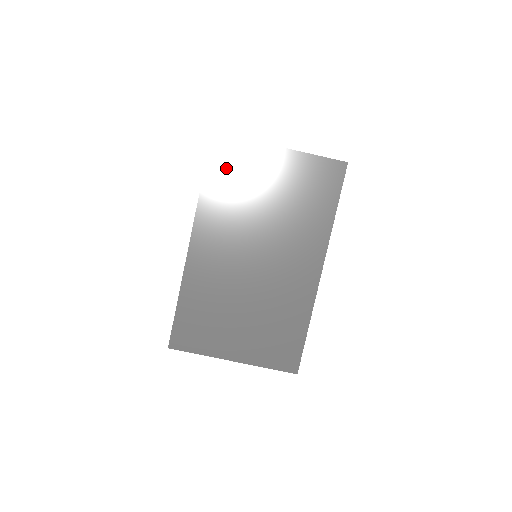
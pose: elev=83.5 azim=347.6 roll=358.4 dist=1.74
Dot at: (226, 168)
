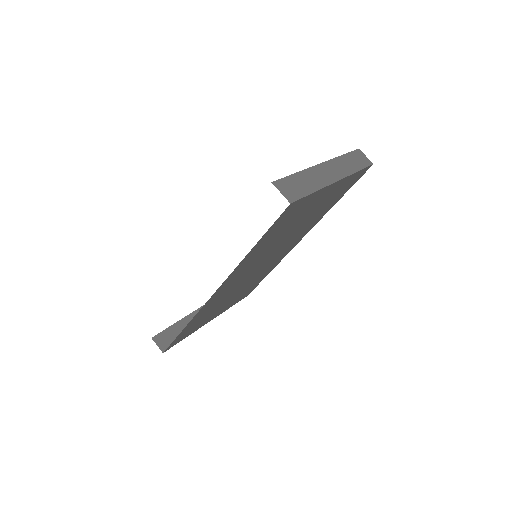
Dot at: (281, 225)
